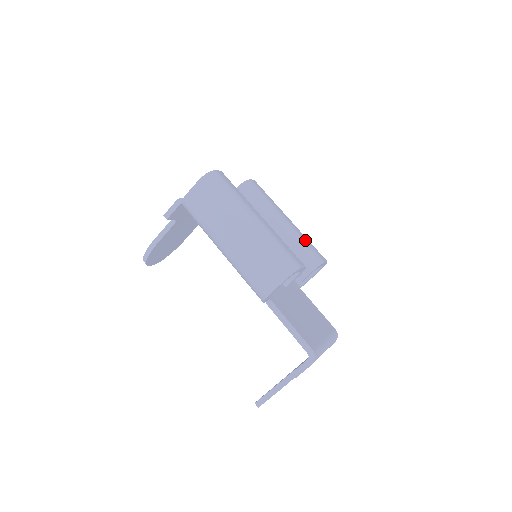
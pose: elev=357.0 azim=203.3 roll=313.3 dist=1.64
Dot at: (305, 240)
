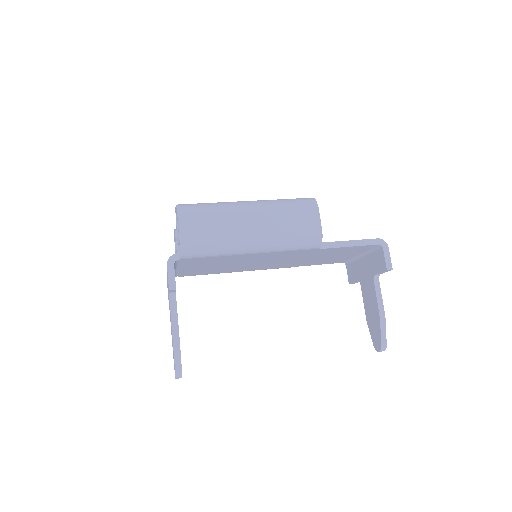
Dot at: occluded
